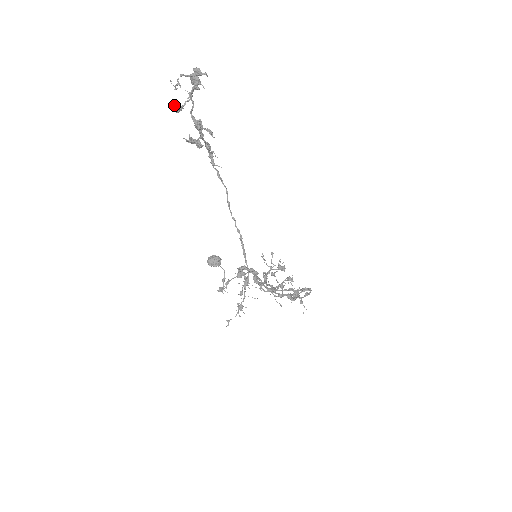
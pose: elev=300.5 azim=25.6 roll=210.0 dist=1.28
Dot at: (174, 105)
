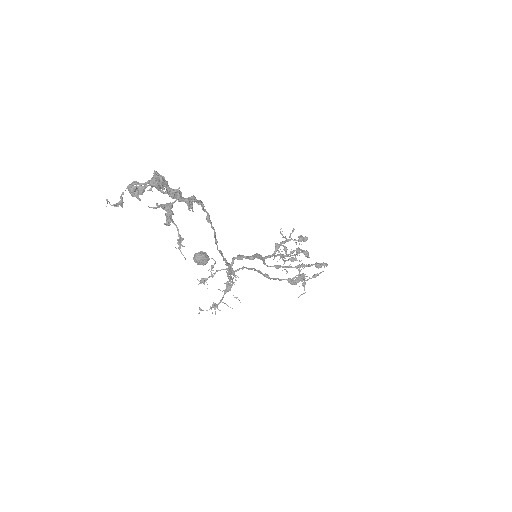
Dot at: (130, 192)
